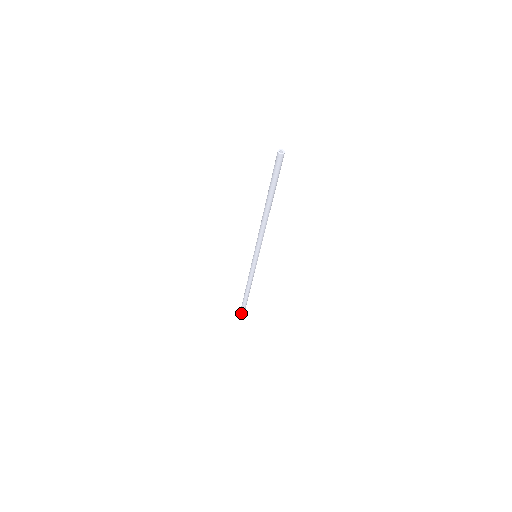
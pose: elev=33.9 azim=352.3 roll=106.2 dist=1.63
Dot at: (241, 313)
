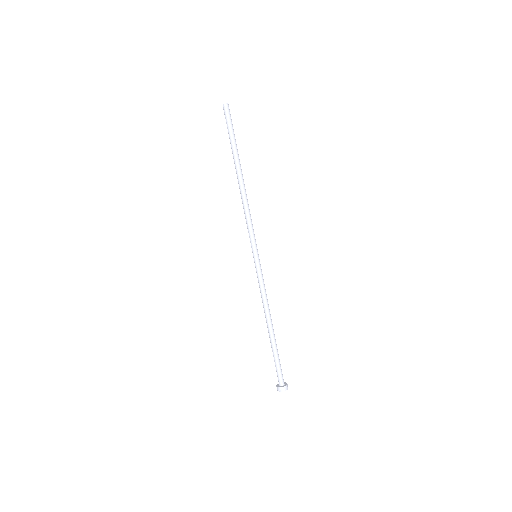
Dot at: (279, 382)
